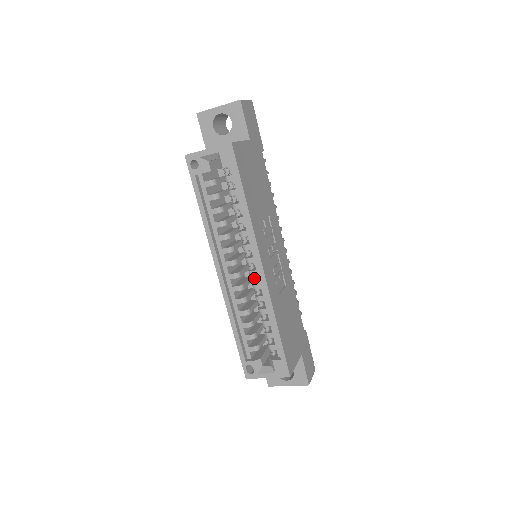
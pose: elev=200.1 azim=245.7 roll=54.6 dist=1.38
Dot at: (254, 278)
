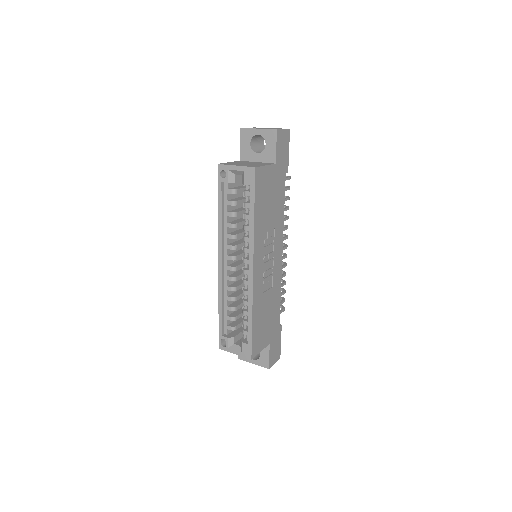
Dot at: (246, 275)
